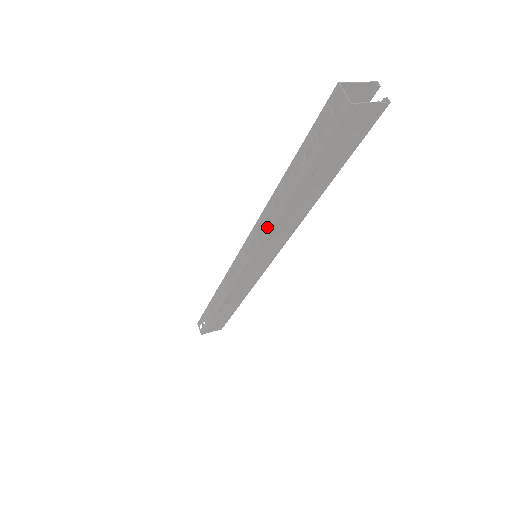
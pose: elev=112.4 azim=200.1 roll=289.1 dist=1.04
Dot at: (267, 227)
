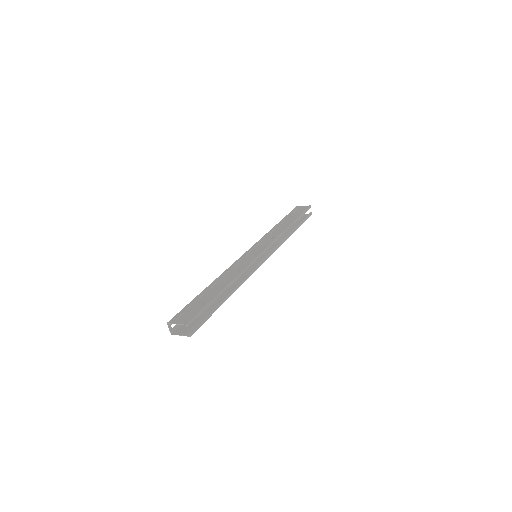
Dot at: occluded
